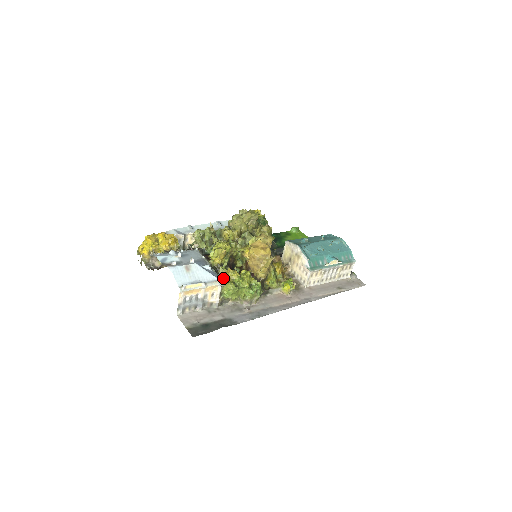
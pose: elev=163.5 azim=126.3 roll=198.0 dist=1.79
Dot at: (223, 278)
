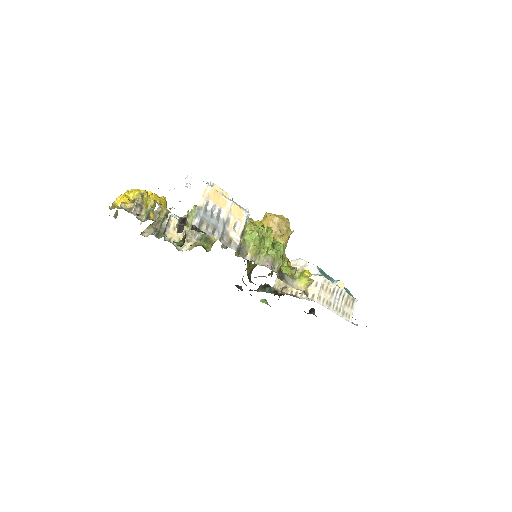
Dot at: occluded
